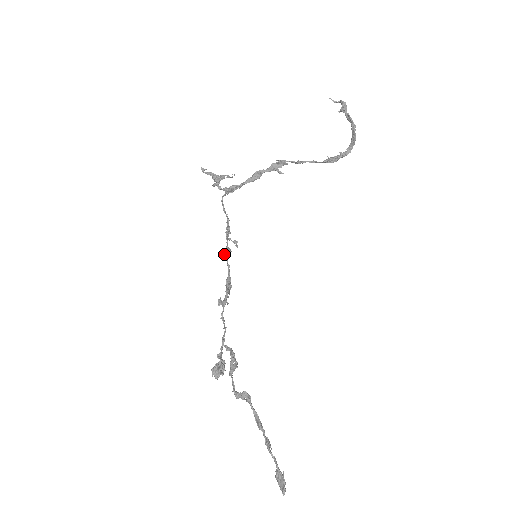
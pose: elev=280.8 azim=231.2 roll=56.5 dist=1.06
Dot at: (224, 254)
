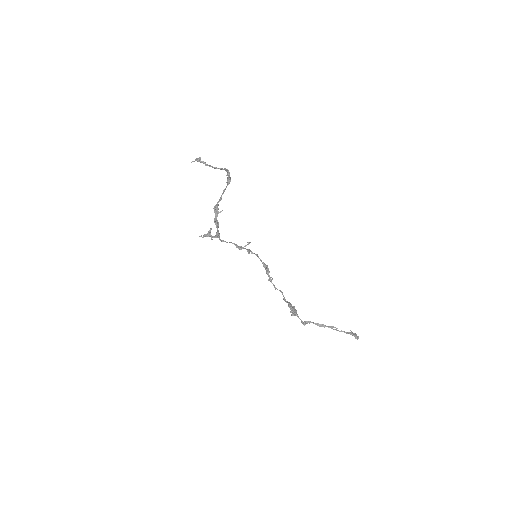
Dot at: occluded
